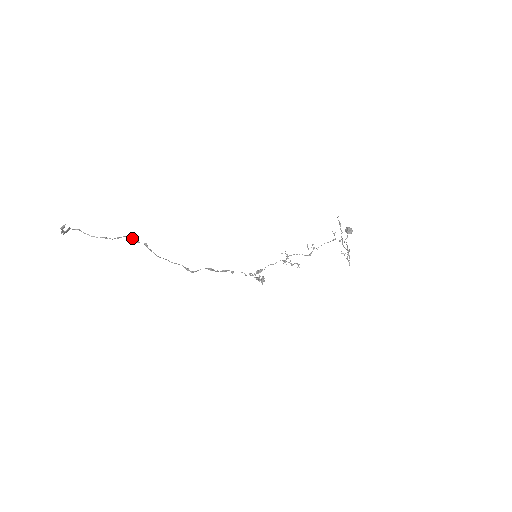
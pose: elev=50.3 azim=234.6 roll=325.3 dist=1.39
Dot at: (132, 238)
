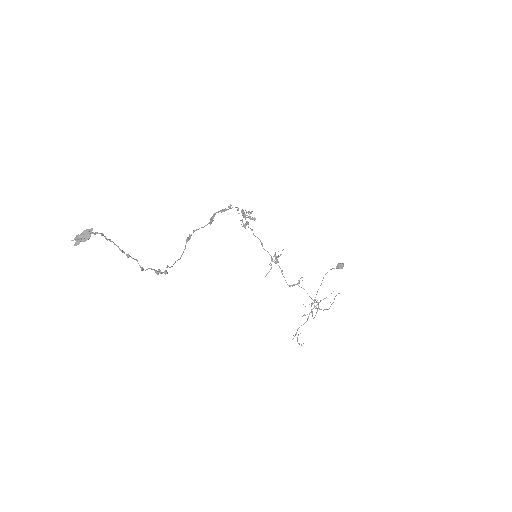
Dot at: (157, 273)
